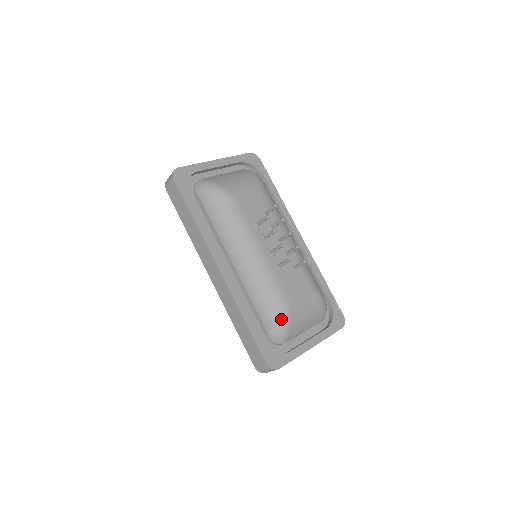
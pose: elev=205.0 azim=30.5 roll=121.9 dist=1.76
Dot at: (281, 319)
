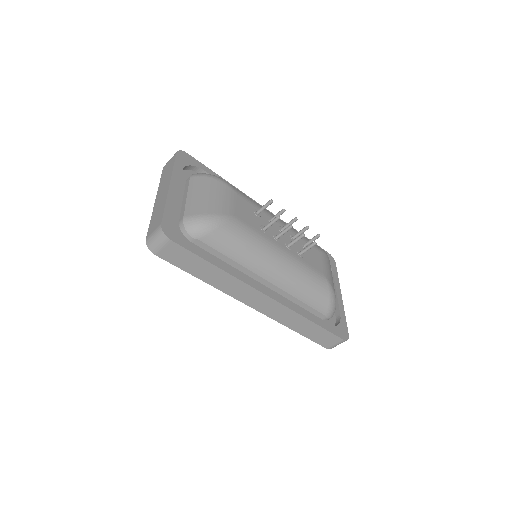
Dot at: (331, 297)
